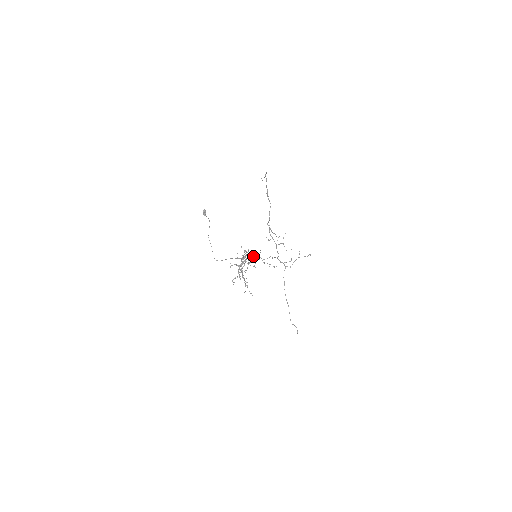
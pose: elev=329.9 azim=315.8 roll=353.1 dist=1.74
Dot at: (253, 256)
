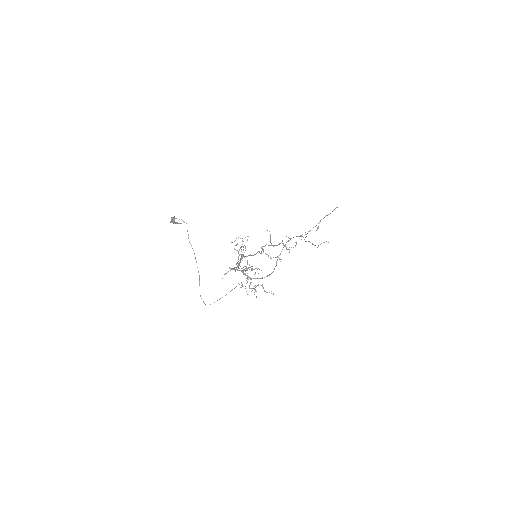
Dot at: occluded
